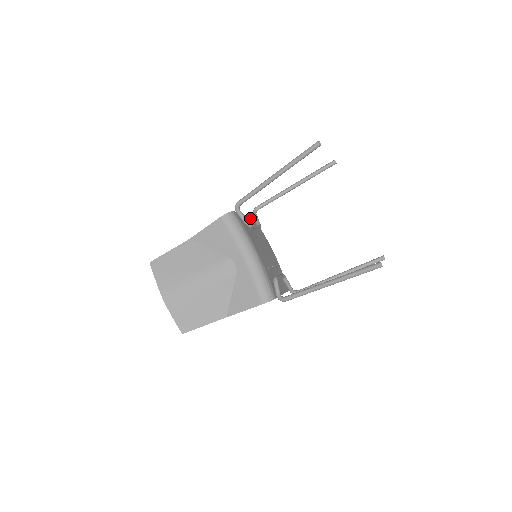
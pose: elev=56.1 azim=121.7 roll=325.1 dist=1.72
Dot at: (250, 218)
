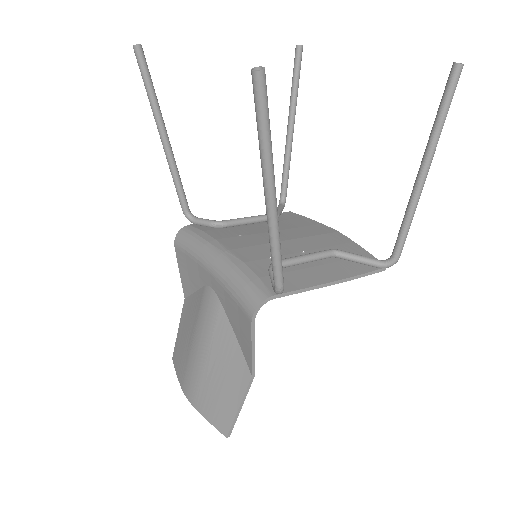
Dot at: occluded
